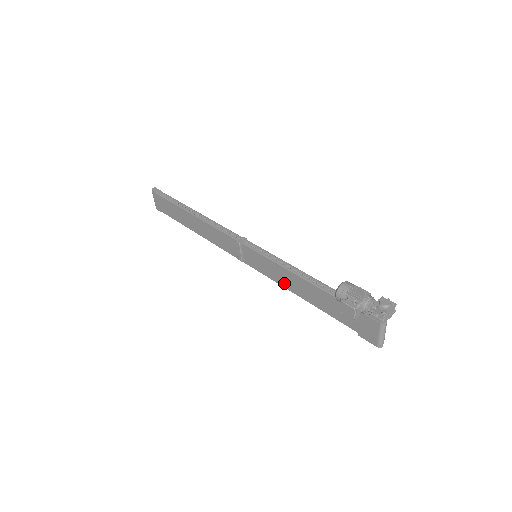
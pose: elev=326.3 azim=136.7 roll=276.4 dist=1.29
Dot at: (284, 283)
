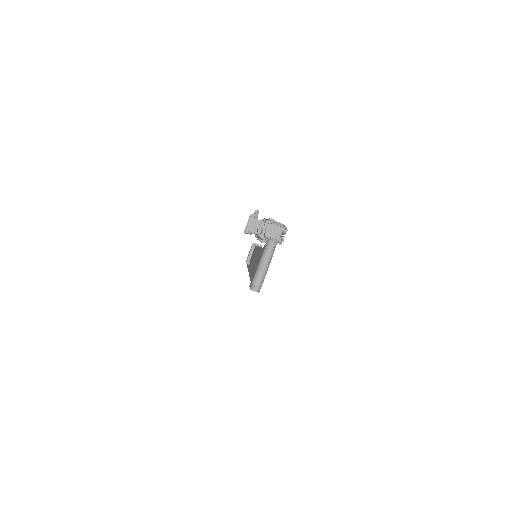
Dot at: occluded
